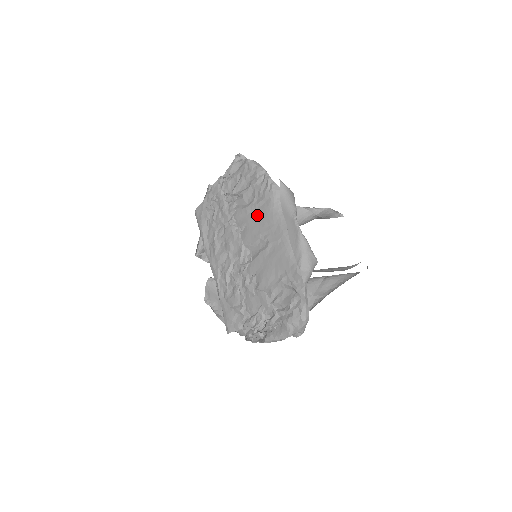
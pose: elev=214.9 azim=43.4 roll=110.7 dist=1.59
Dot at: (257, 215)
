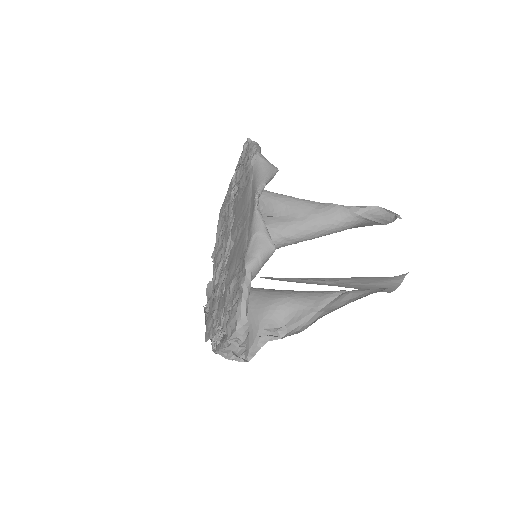
Dot at: (241, 200)
